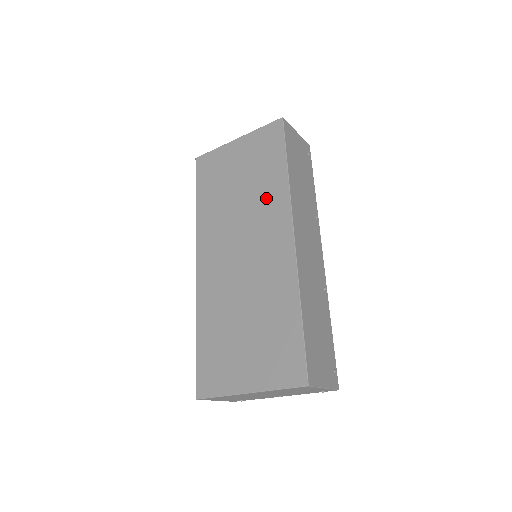
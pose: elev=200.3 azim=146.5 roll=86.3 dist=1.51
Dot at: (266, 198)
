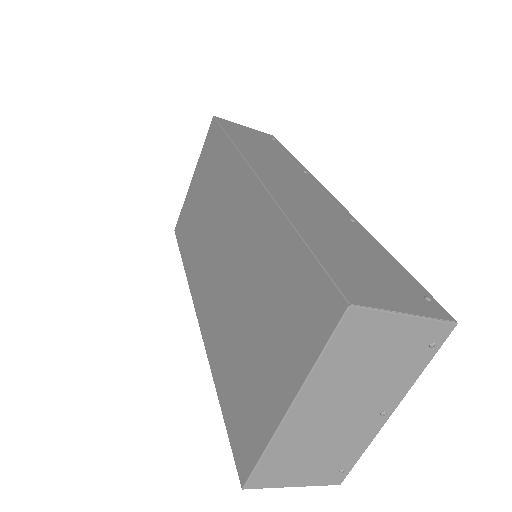
Dot at: (224, 182)
